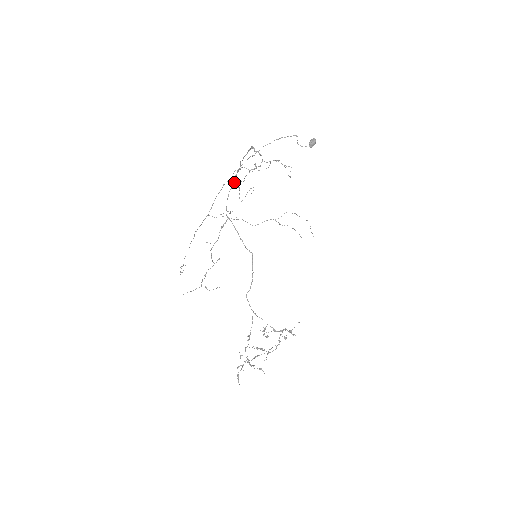
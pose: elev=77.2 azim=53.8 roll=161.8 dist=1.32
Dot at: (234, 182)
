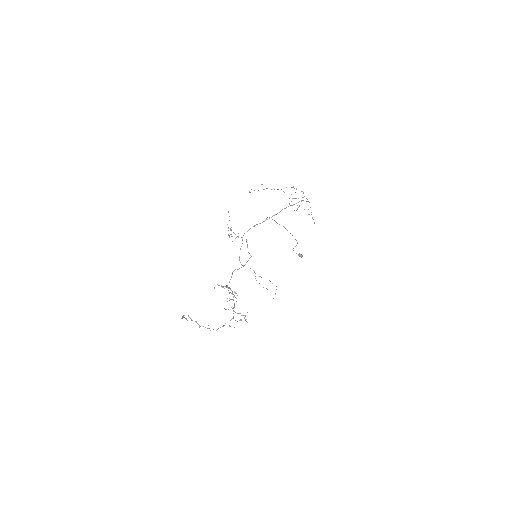
Dot at: occluded
